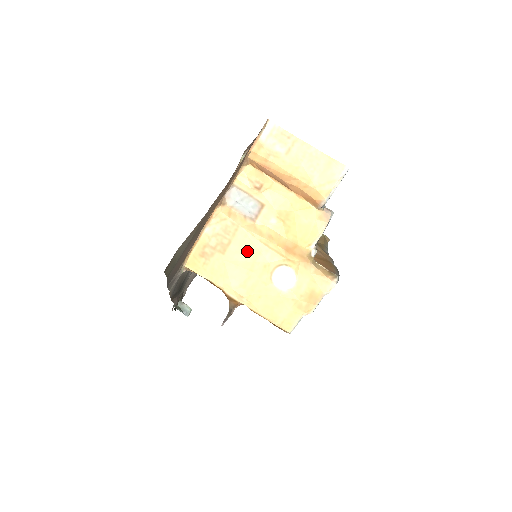
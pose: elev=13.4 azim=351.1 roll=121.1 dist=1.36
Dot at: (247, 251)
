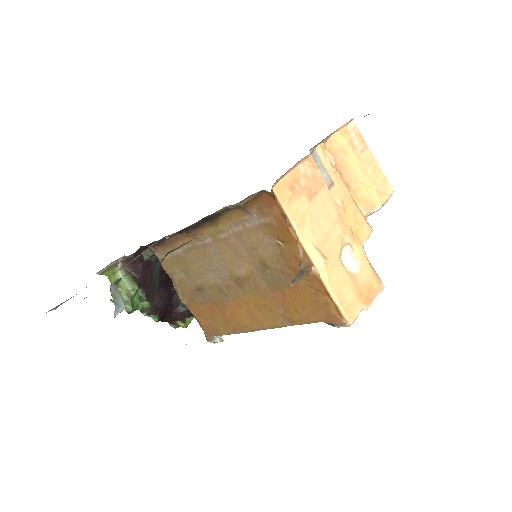
Dot at: (328, 211)
